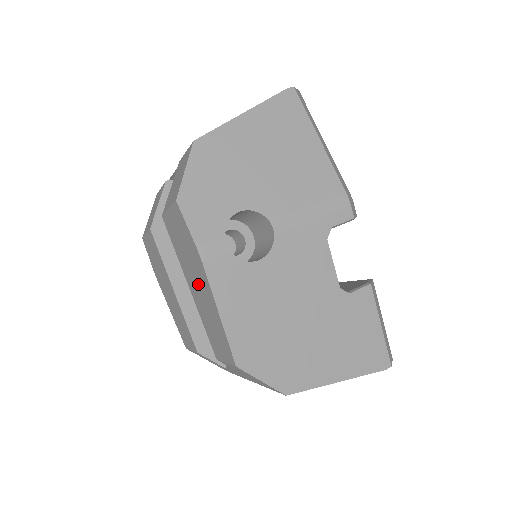
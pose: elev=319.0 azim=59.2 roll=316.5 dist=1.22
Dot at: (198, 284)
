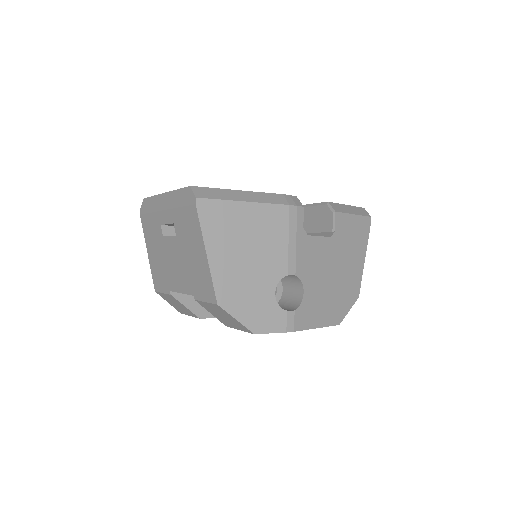
Dot at: occluded
